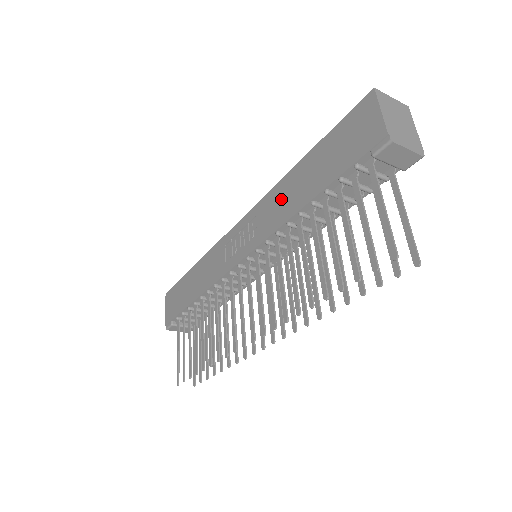
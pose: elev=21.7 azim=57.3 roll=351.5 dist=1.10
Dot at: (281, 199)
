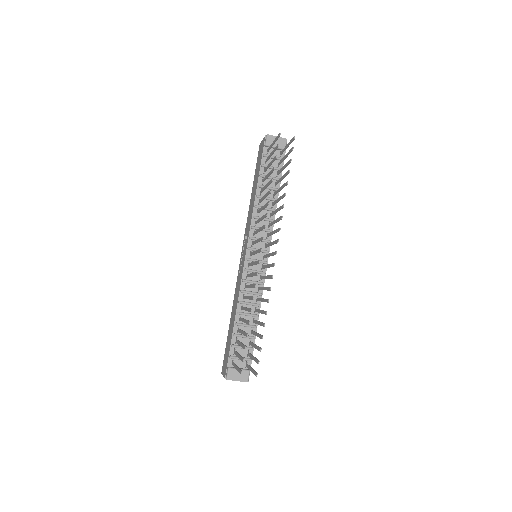
Dot at: (250, 210)
